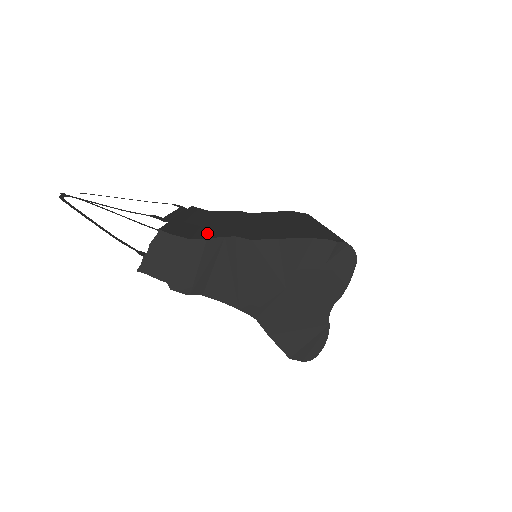
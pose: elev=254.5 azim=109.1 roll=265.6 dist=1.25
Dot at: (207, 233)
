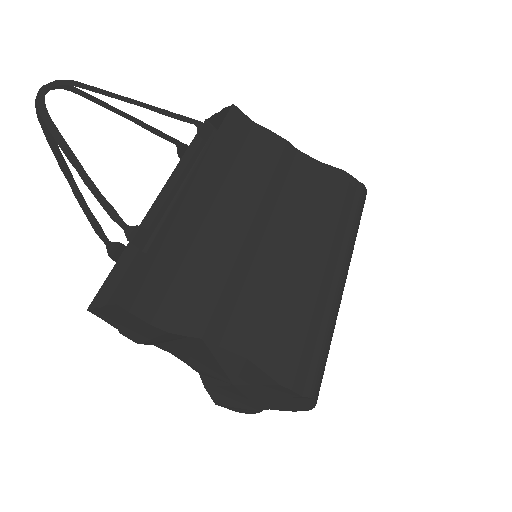
Dot at: (181, 298)
